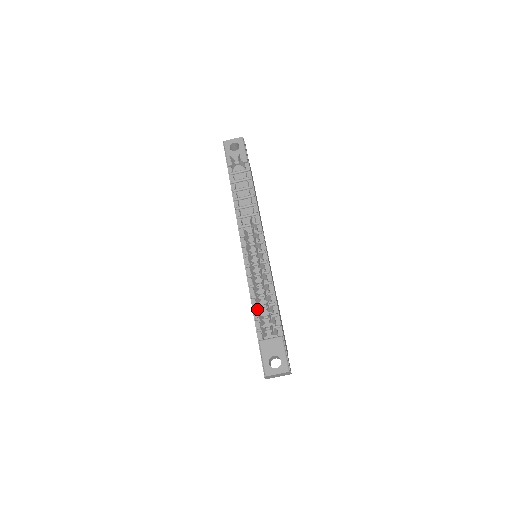
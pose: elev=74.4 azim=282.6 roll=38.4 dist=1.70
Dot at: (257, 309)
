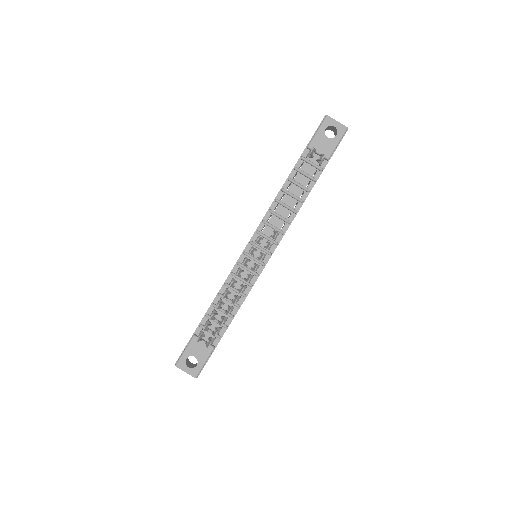
Dot at: (210, 318)
